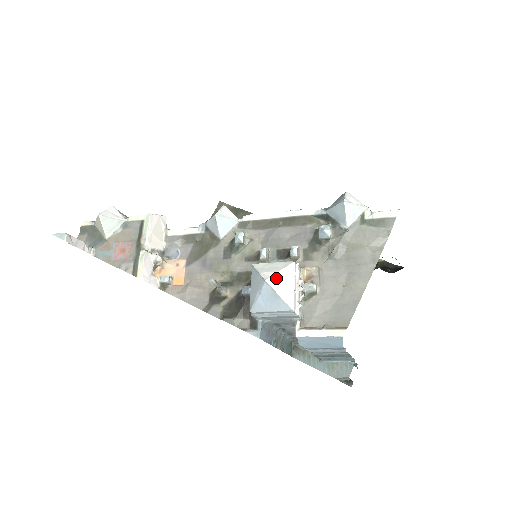
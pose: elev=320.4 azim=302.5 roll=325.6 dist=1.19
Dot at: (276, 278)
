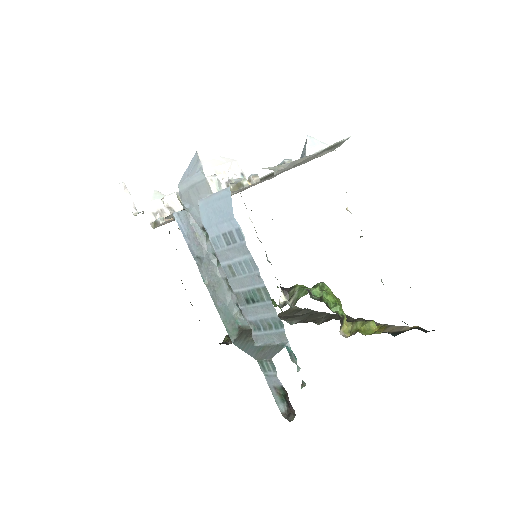
Dot at: (208, 155)
